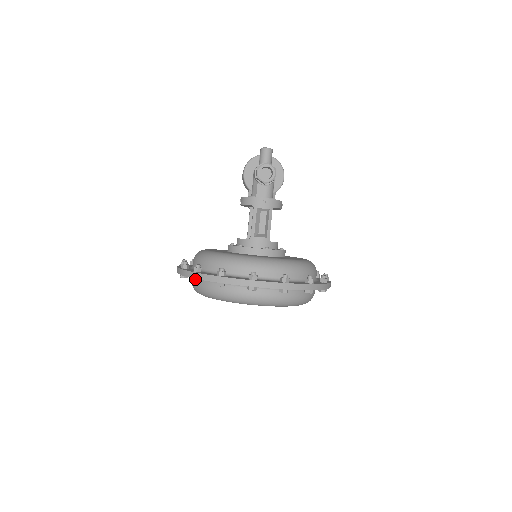
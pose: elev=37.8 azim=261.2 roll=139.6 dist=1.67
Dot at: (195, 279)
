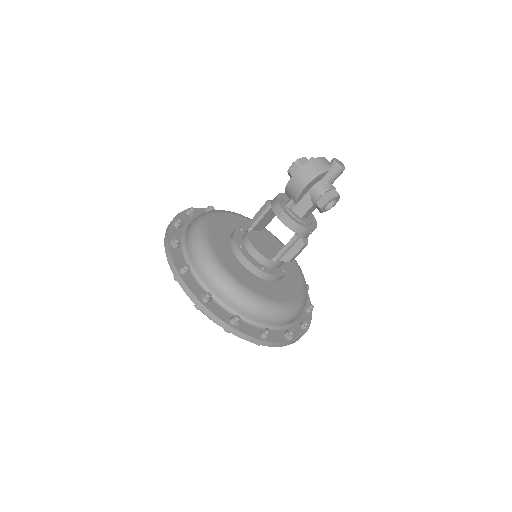
Dot at: (230, 331)
